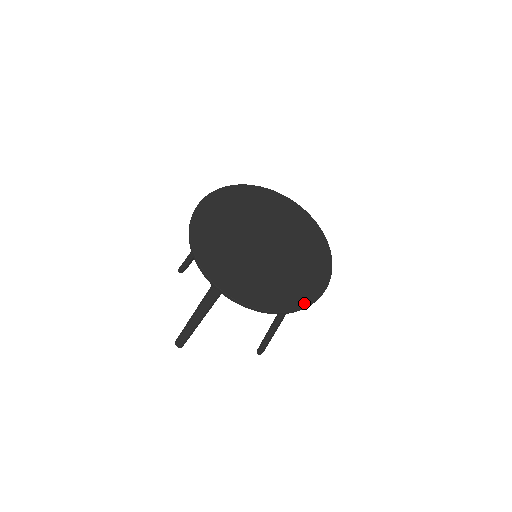
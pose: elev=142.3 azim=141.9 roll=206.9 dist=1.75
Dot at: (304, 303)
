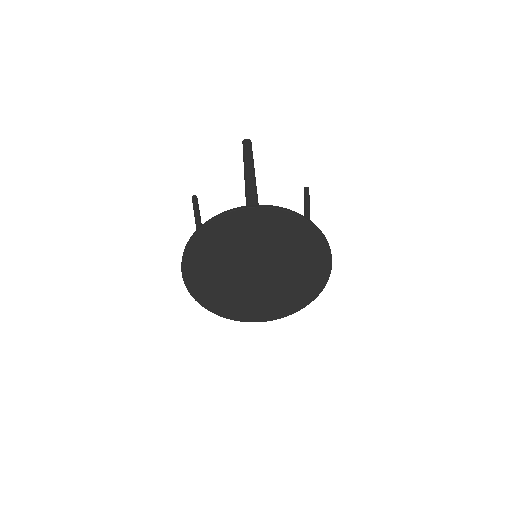
Dot at: (243, 319)
